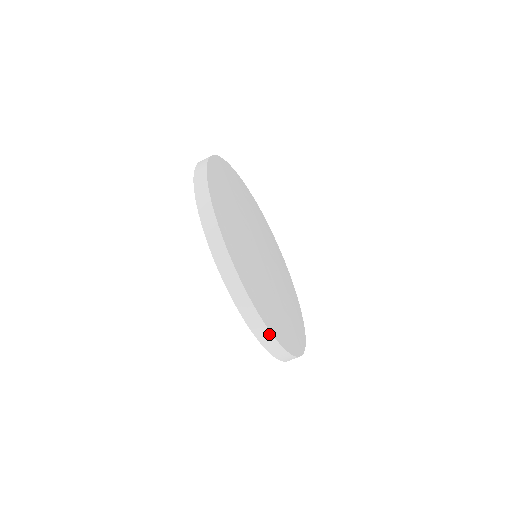
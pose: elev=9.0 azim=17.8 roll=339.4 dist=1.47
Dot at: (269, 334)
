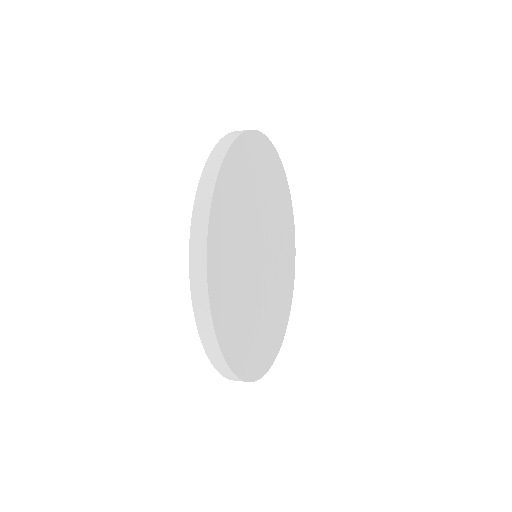
Dot at: (228, 369)
